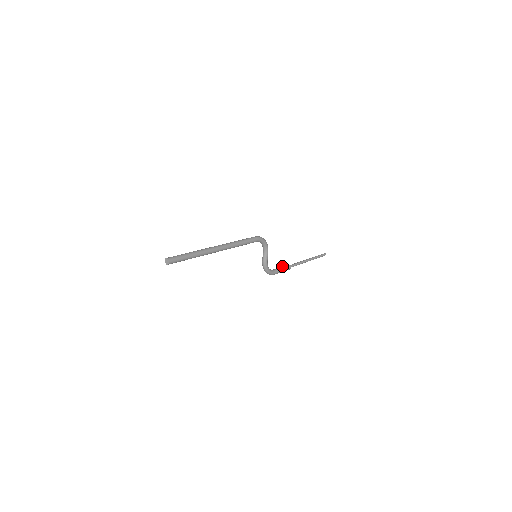
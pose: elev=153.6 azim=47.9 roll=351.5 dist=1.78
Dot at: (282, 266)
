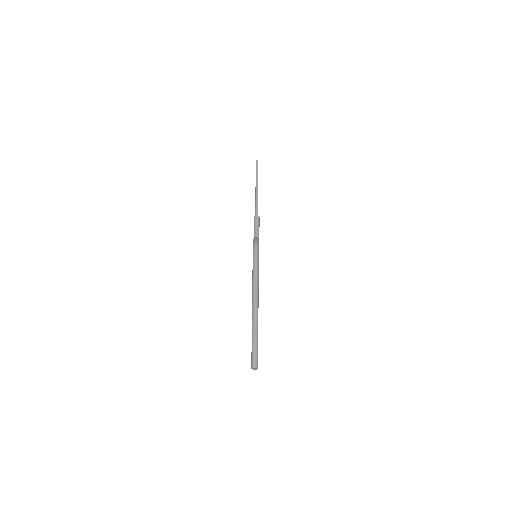
Dot at: (256, 225)
